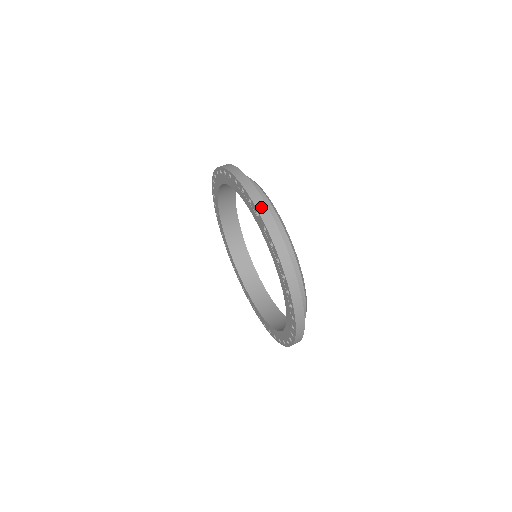
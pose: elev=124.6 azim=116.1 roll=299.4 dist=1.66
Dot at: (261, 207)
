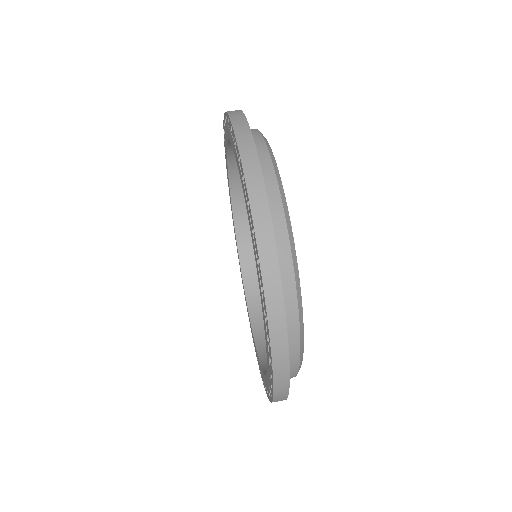
Dot at: (280, 364)
